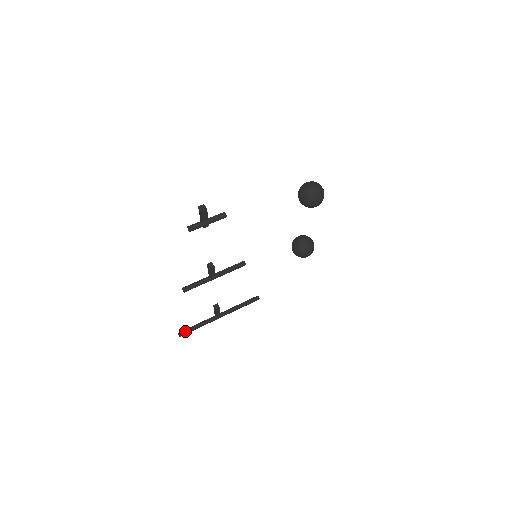
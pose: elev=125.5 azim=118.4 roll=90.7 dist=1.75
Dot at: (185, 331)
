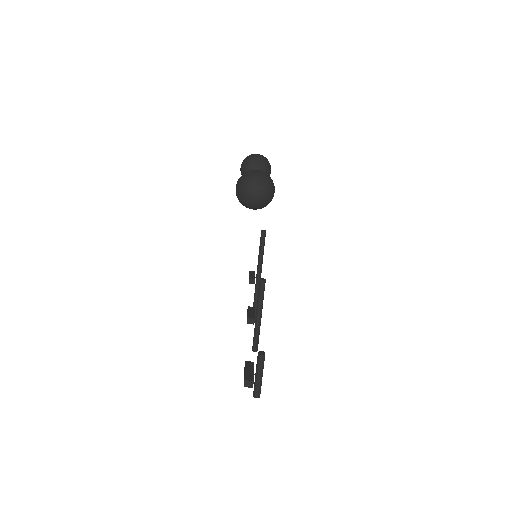
Dot at: (255, 316)
